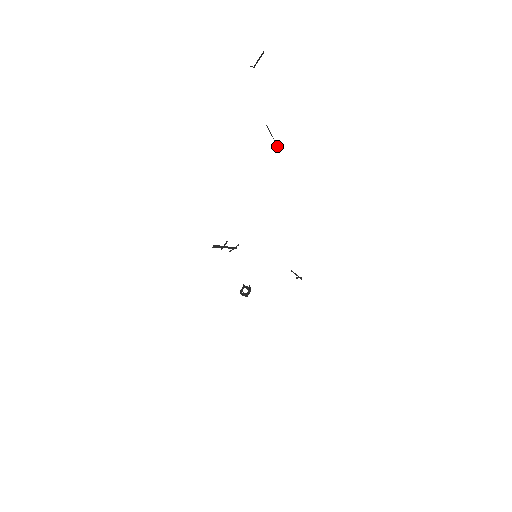
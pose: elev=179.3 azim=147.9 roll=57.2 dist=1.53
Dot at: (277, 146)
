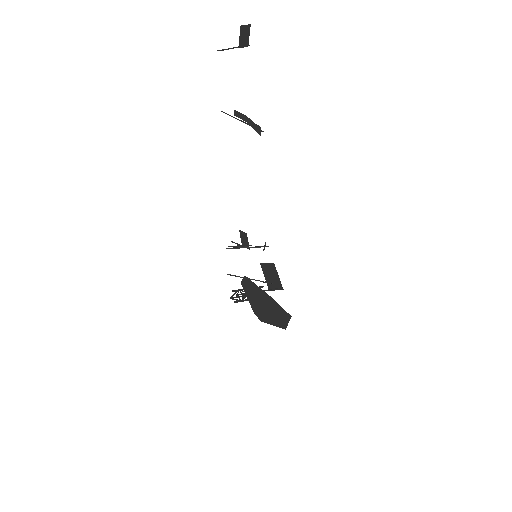
Dot at: (257, 129)
